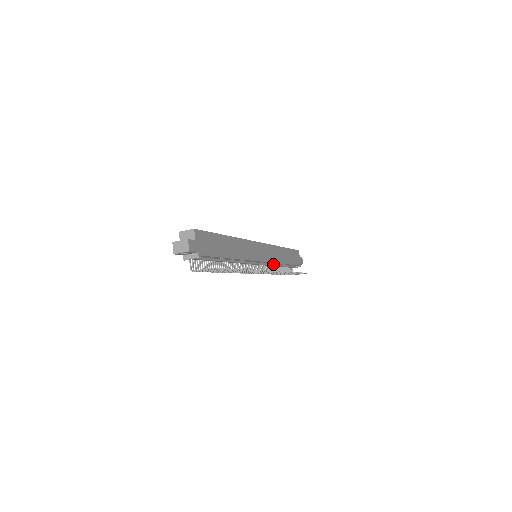
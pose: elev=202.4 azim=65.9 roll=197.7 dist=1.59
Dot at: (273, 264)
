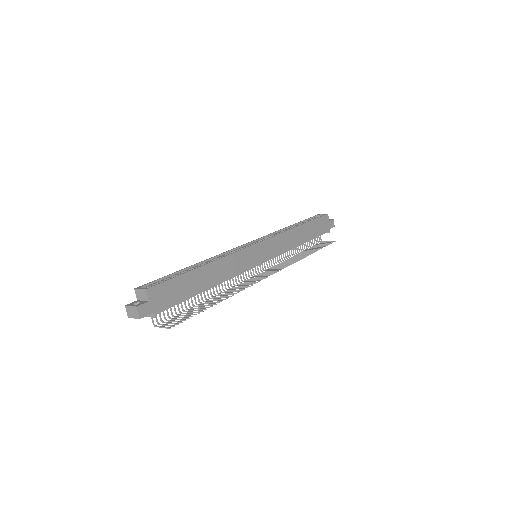
Dot at: occluded
